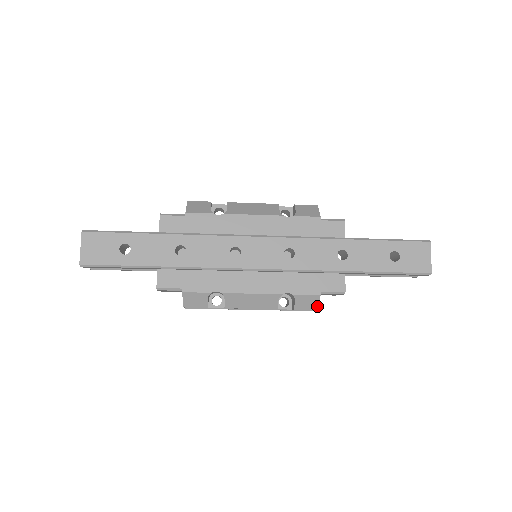
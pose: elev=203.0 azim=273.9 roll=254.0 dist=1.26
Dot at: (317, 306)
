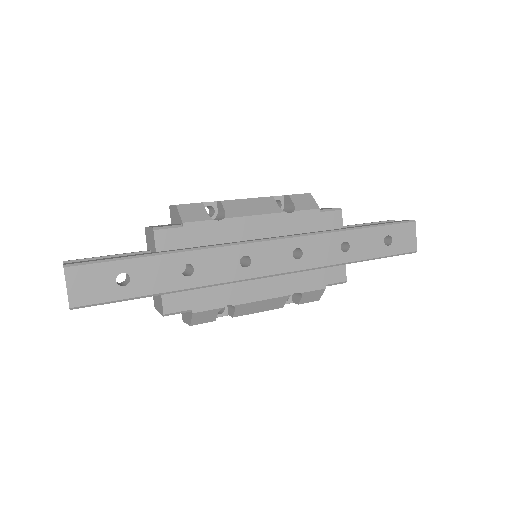
Dot at: (320, 297)
